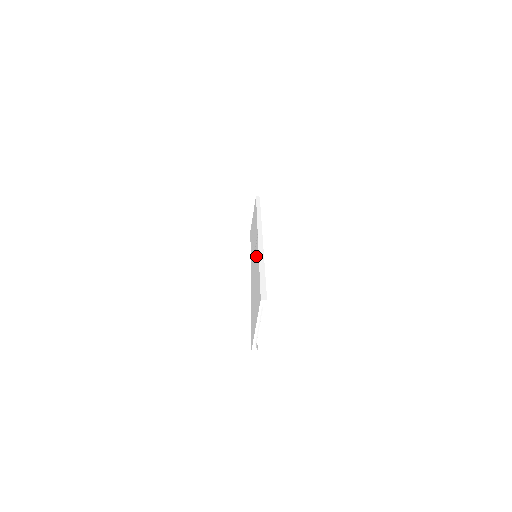
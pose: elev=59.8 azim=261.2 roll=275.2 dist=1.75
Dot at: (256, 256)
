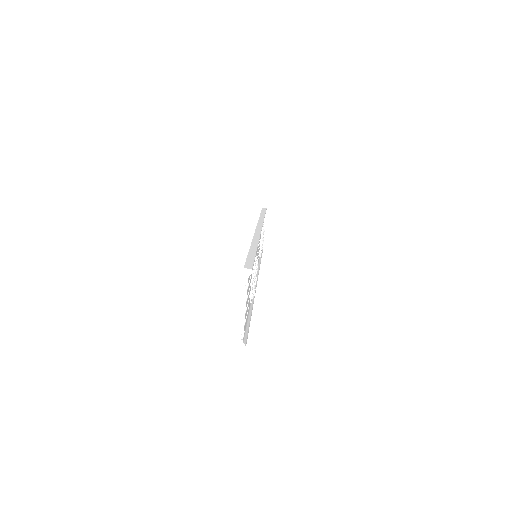
Dot at: occluded
